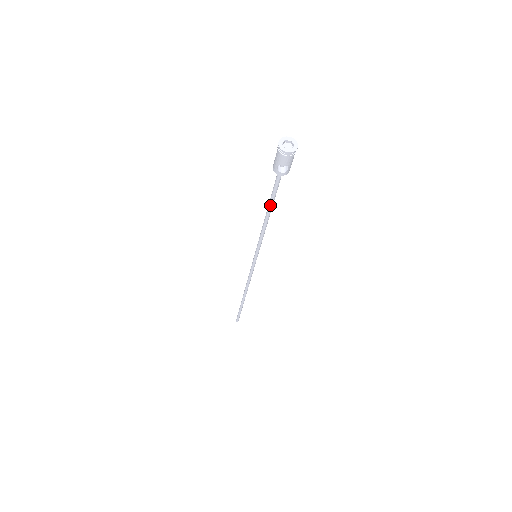
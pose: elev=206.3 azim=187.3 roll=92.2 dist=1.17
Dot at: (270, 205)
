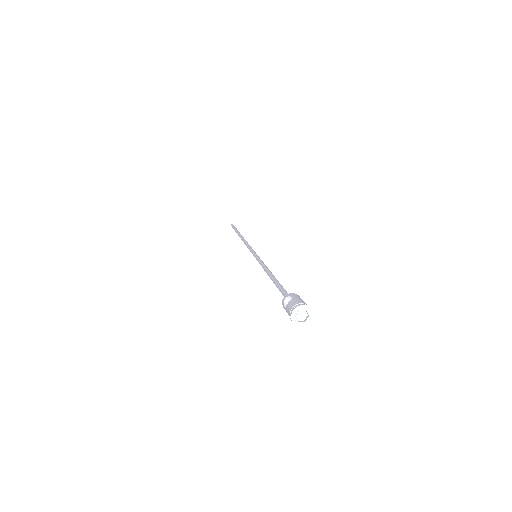
Dot at: occluded
